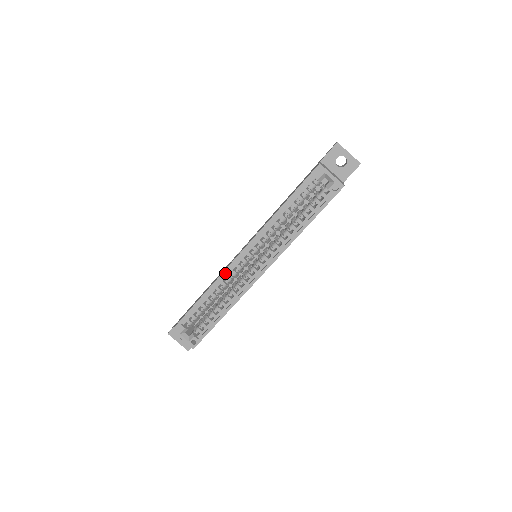
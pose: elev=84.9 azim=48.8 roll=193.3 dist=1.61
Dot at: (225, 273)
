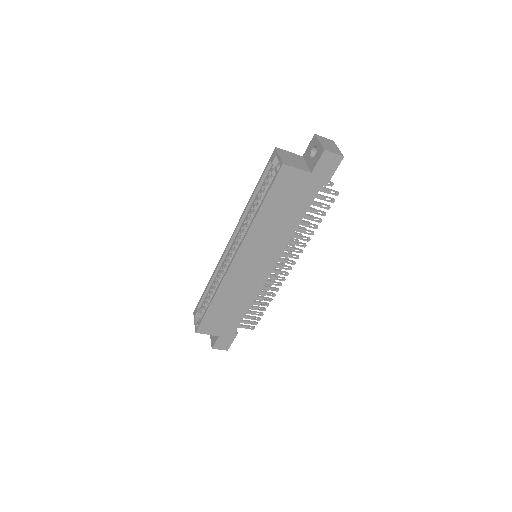
Dot at: (220, 260)
